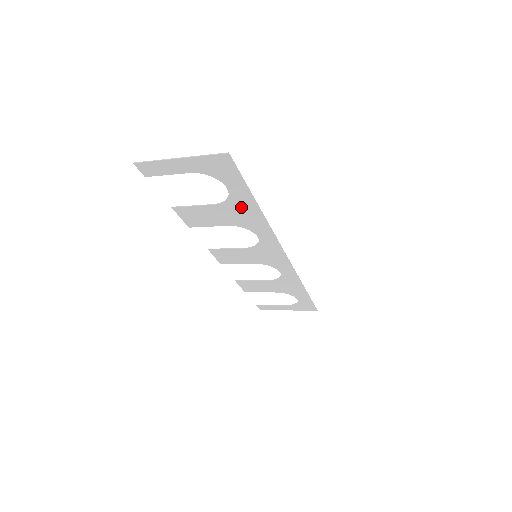
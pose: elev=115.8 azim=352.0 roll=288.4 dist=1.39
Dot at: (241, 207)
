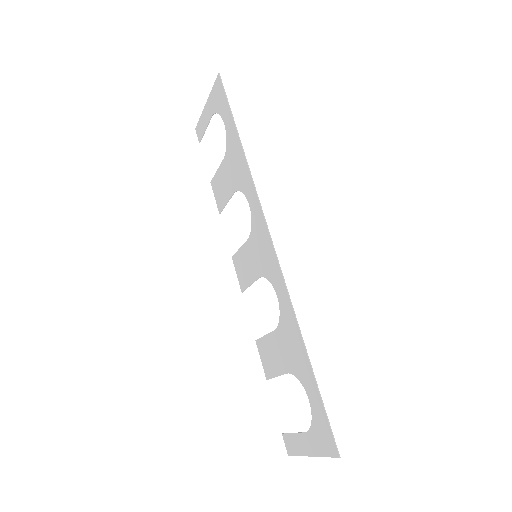
Dot at: (234, 151)
